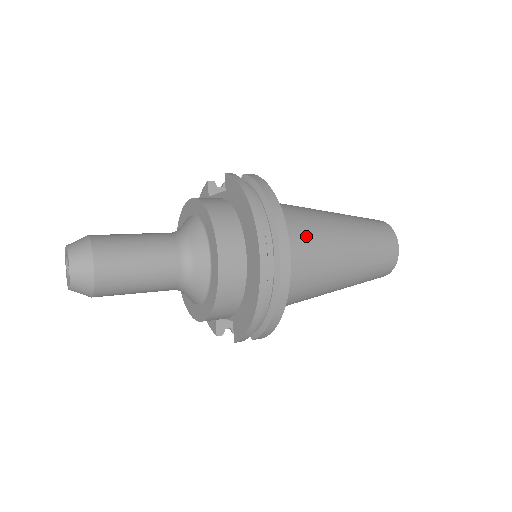
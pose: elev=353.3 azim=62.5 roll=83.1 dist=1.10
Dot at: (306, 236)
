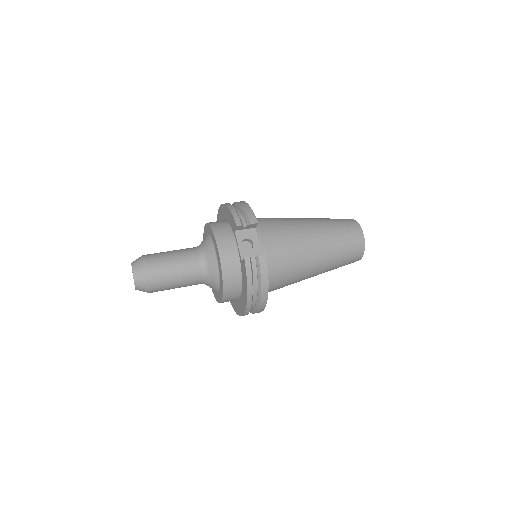
Dot at: (285, 282)
